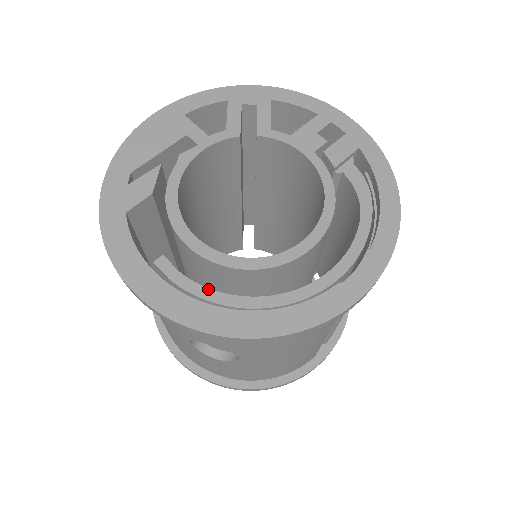
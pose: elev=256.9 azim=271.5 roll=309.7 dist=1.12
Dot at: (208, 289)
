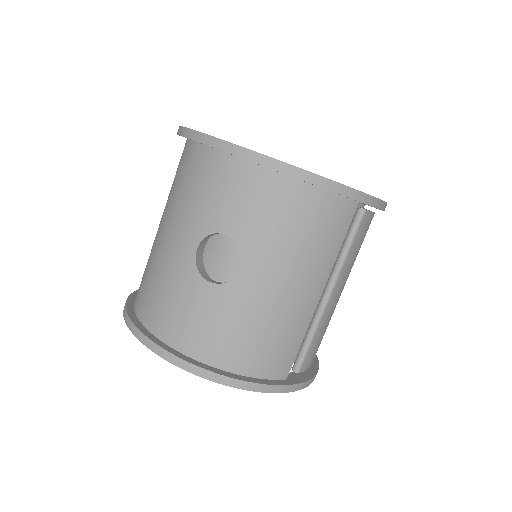
Dot at: occluded
